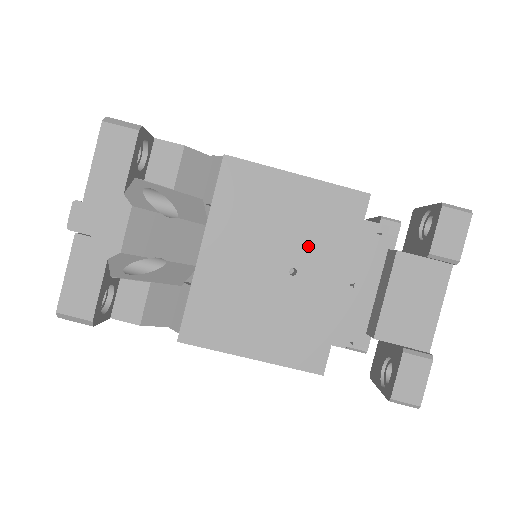
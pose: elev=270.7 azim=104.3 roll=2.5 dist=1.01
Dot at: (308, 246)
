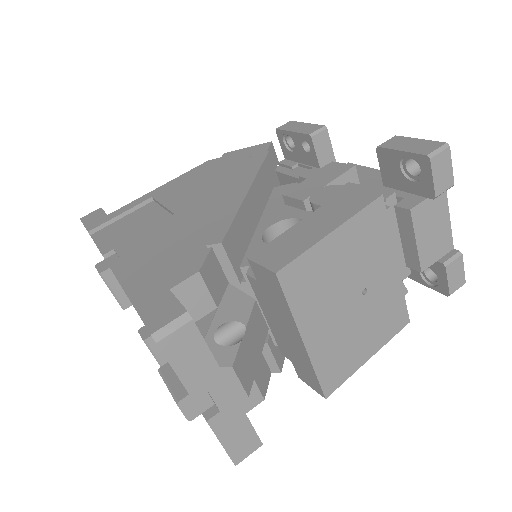
Dot at: (364, 268)
